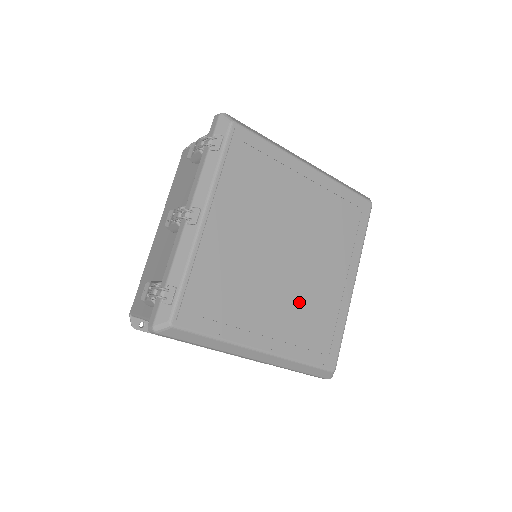
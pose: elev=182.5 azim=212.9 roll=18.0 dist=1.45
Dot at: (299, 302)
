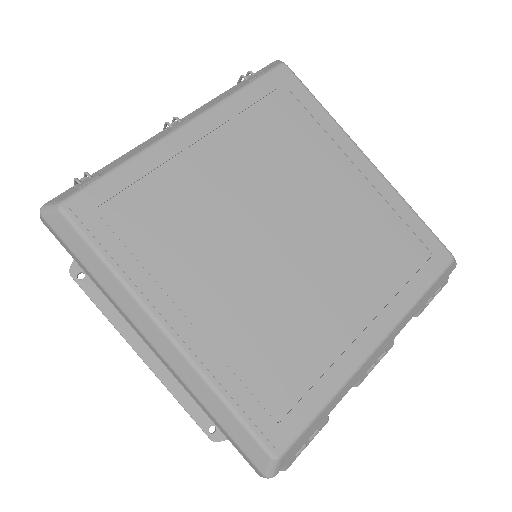
Dot at: (266, 307)
